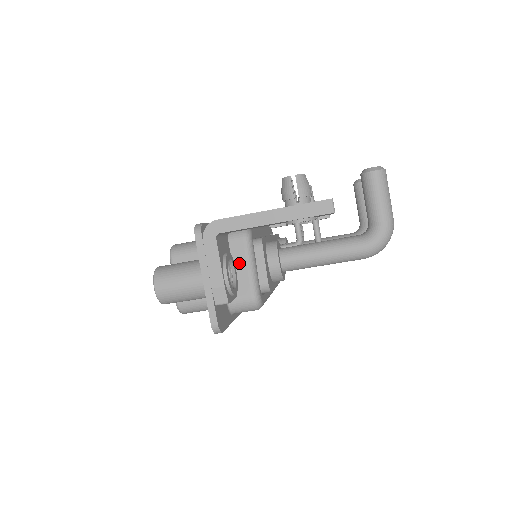
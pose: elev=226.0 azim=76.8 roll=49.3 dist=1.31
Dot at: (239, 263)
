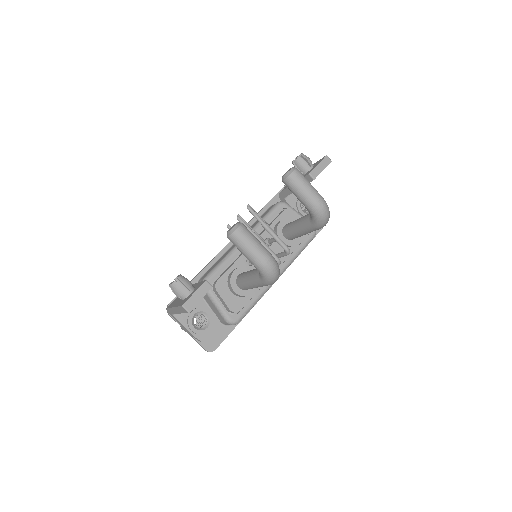
Dot at: (211, 304)
